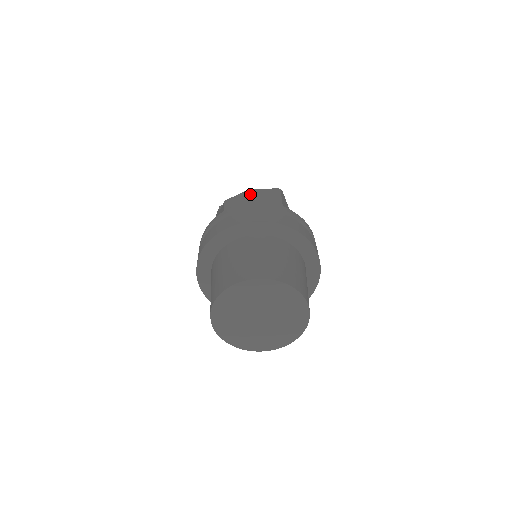
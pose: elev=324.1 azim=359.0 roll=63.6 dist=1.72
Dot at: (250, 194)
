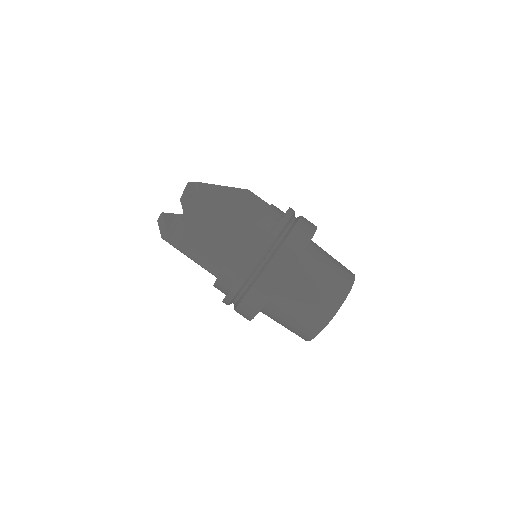
Dot at: (205, 239)
